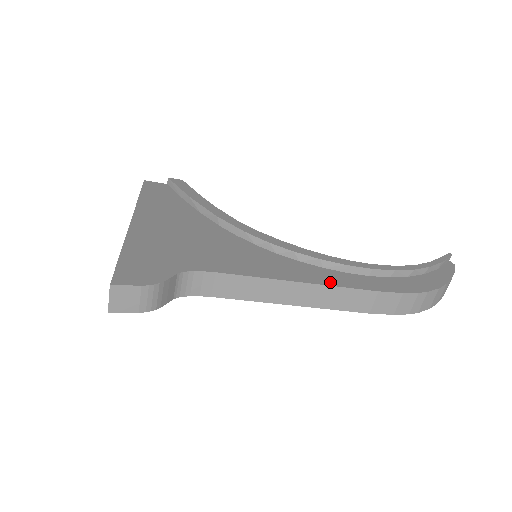
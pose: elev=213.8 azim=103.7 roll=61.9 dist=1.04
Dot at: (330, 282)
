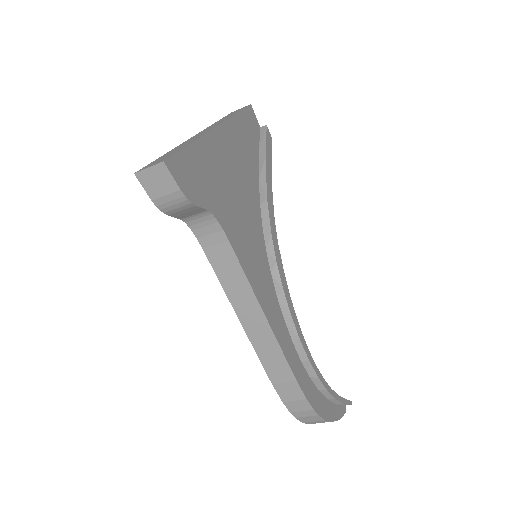
Dot at: (280, 338)
